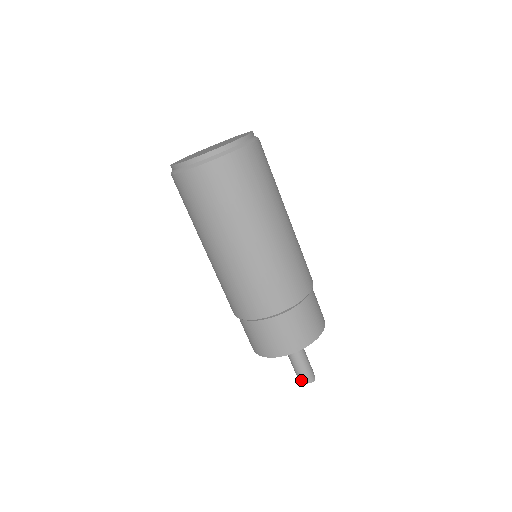
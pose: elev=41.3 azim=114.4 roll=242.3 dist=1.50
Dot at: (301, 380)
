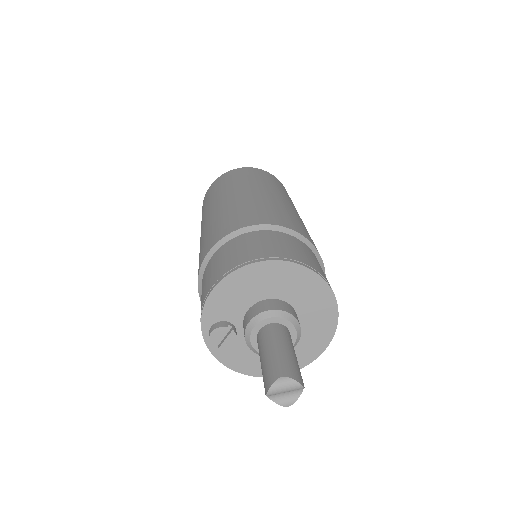
Dot at: (272, 373)
